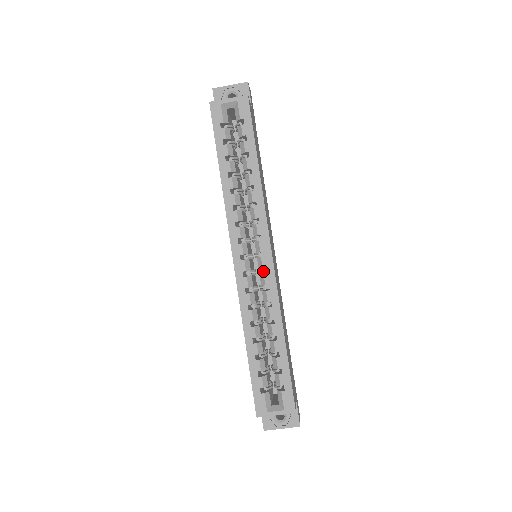
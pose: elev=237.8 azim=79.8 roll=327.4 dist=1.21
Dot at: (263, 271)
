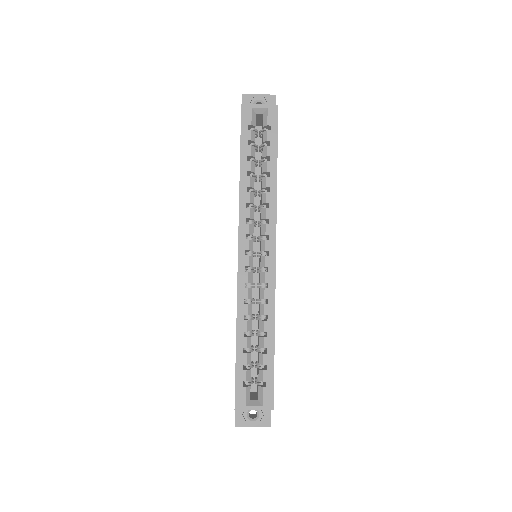
Dot at: (264, 269)
